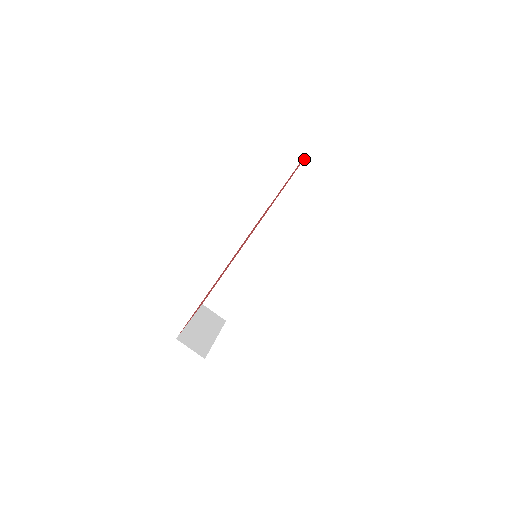
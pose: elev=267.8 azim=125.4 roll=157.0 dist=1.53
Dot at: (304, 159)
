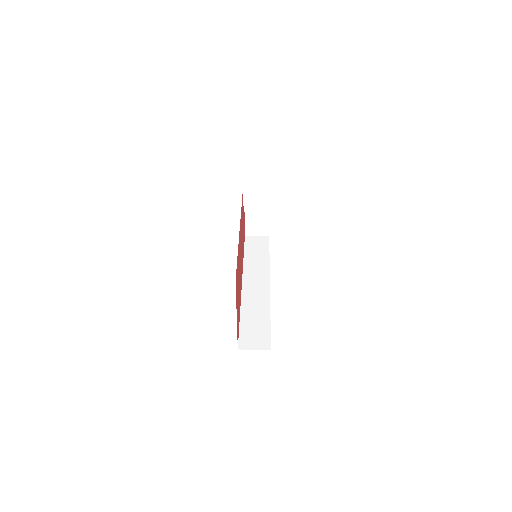
Dot at: (245, 238)
